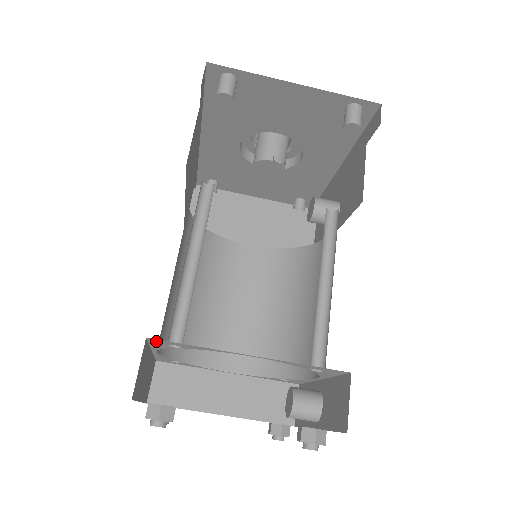
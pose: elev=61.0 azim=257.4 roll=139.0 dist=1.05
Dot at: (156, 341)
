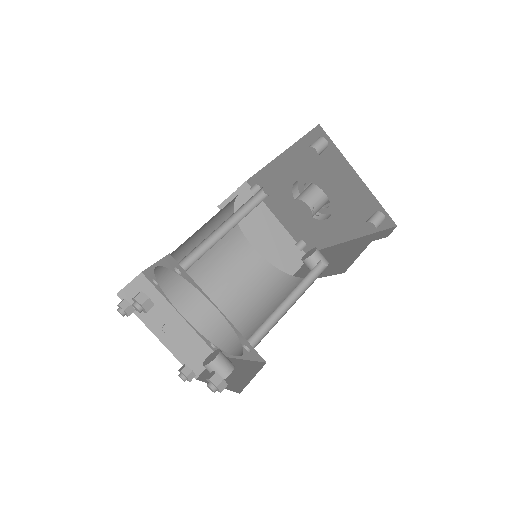
Dot at: (171, 260)
